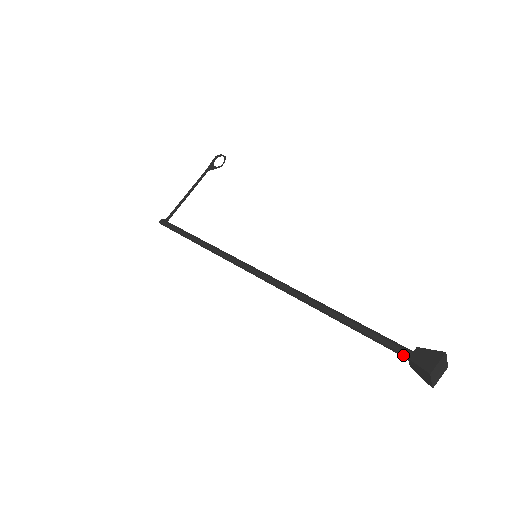
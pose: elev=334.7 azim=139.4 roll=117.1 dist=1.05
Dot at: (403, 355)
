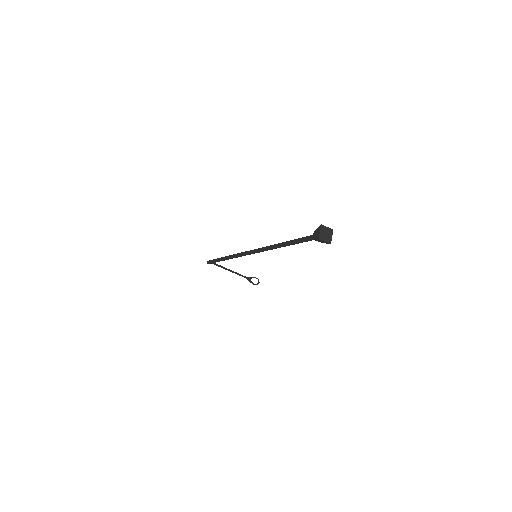
Dot at: (312, 236)
